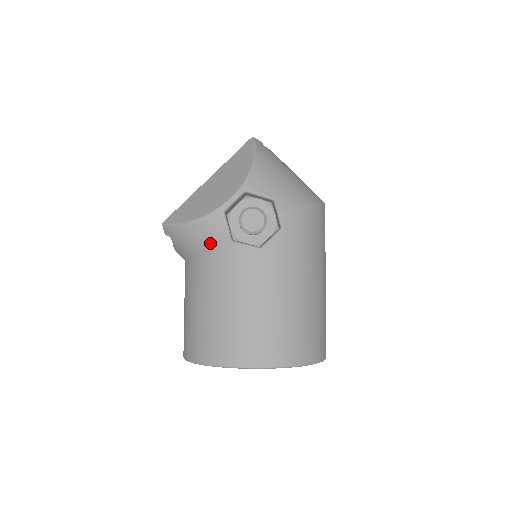
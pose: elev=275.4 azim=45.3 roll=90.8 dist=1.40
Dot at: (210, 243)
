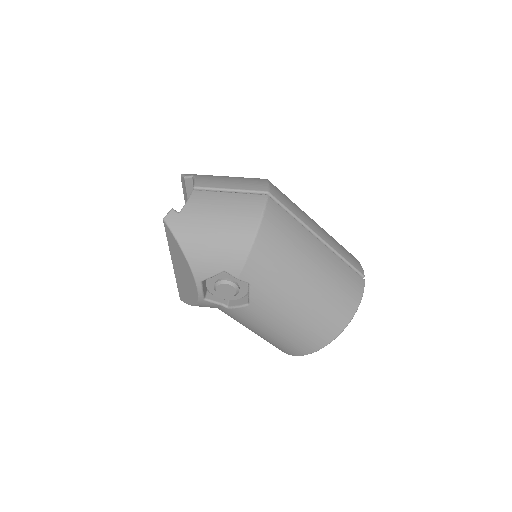
Dot at: occluded
